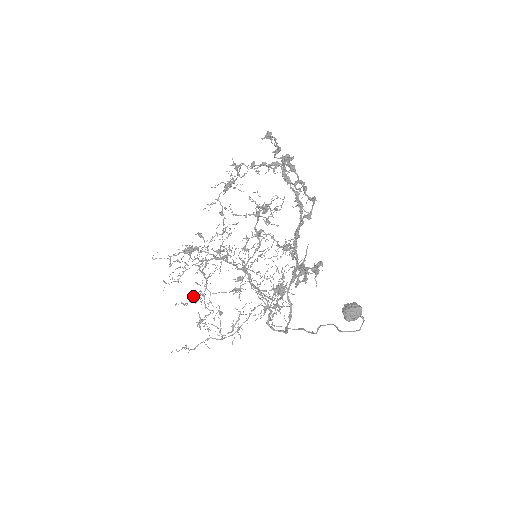
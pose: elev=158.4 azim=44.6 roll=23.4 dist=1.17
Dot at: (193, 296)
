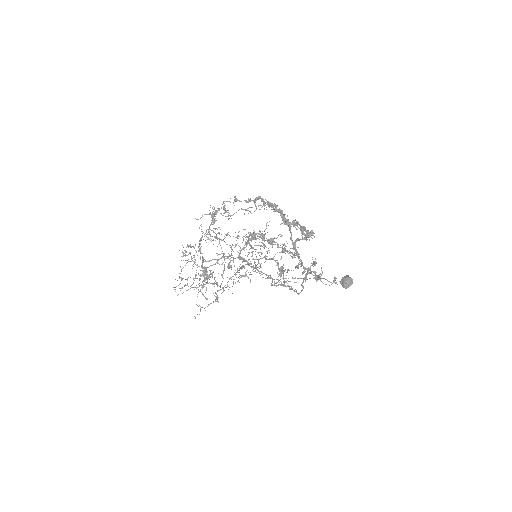
Dot at: occluded
